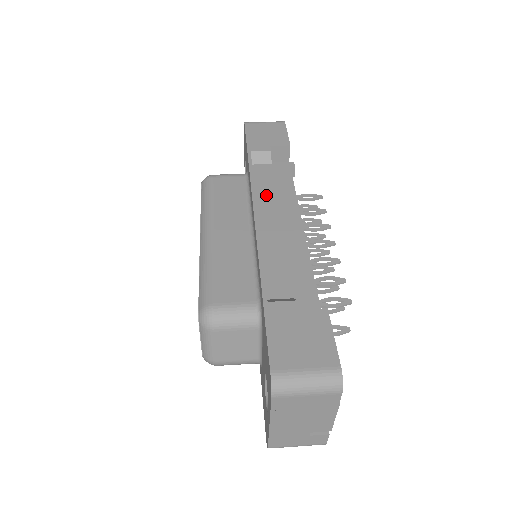
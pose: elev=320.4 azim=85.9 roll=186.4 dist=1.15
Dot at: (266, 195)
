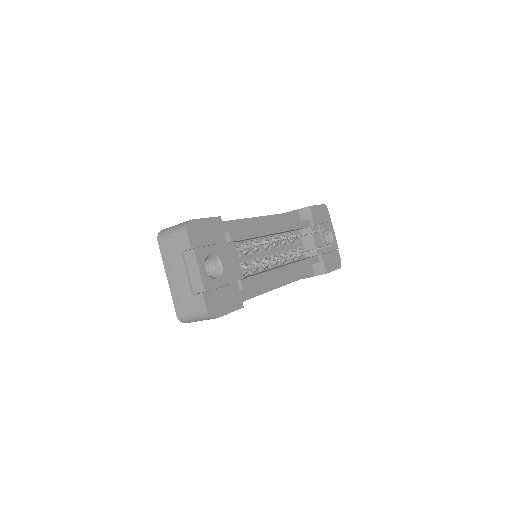
Dot at: occluded
